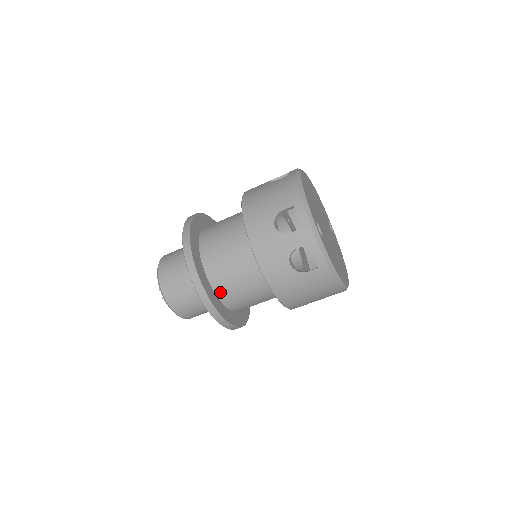
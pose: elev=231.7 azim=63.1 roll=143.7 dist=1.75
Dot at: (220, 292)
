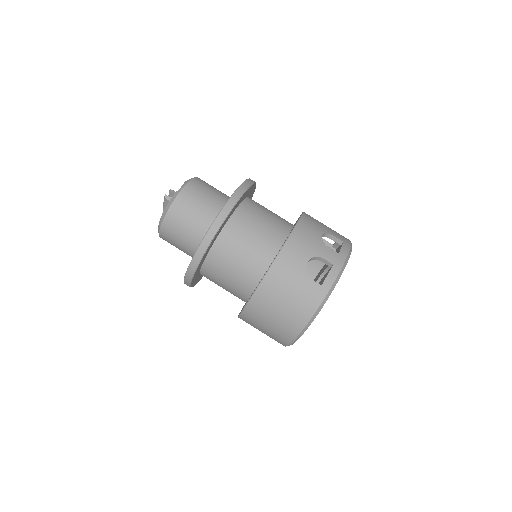
Dot at: (229, 228)
